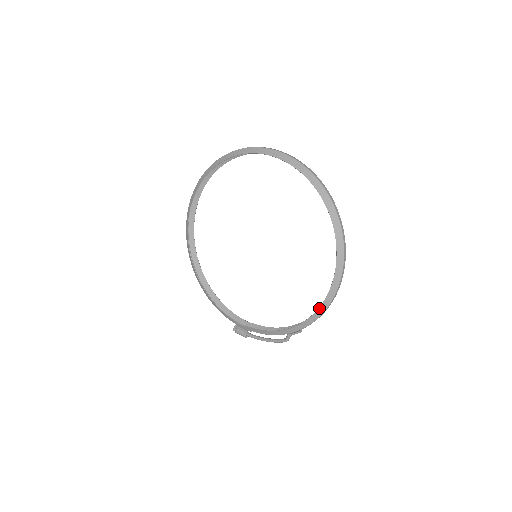
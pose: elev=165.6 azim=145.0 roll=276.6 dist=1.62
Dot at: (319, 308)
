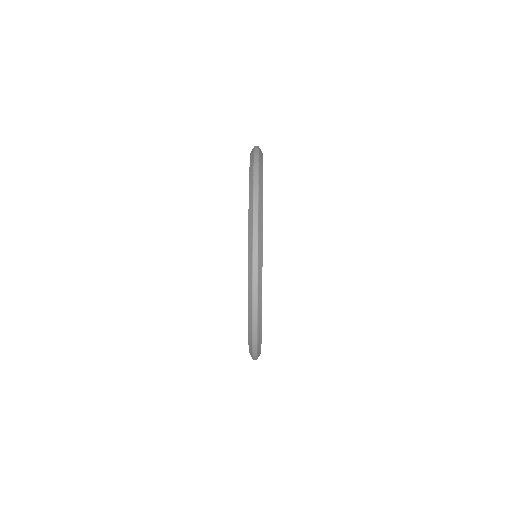
Dot at: occluded
